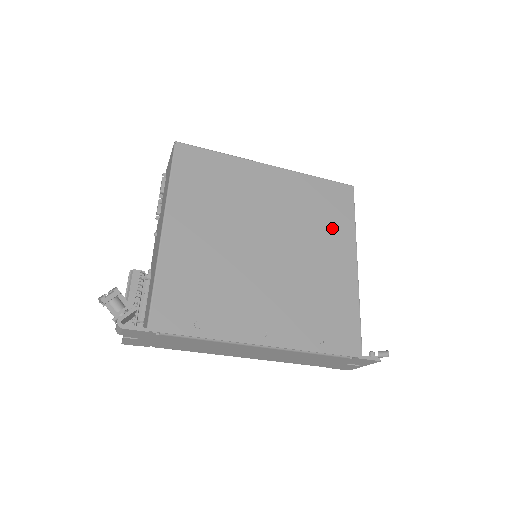
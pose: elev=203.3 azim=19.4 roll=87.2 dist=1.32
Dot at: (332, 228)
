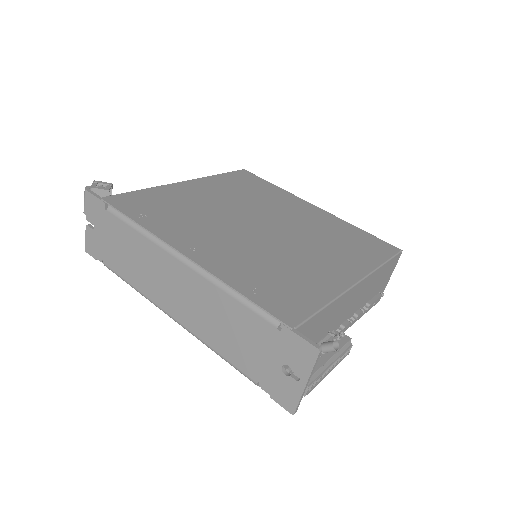
Dot at: (348, 252)
